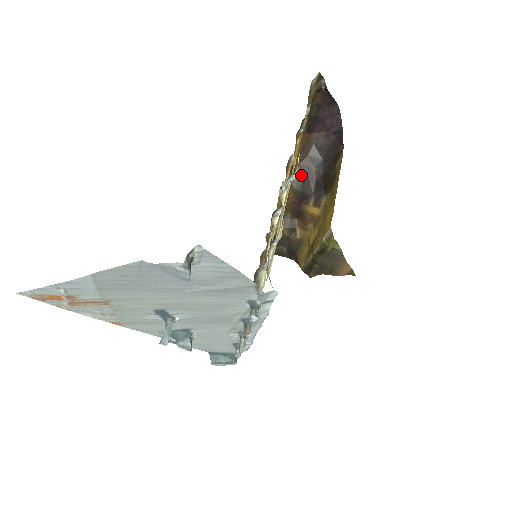
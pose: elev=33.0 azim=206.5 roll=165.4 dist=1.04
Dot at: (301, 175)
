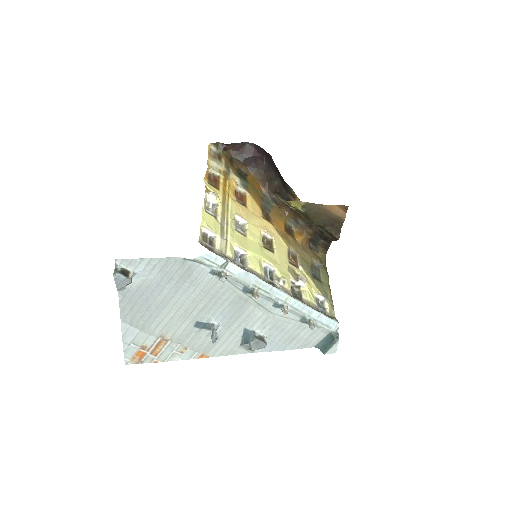
Dot at: (275, 193)
